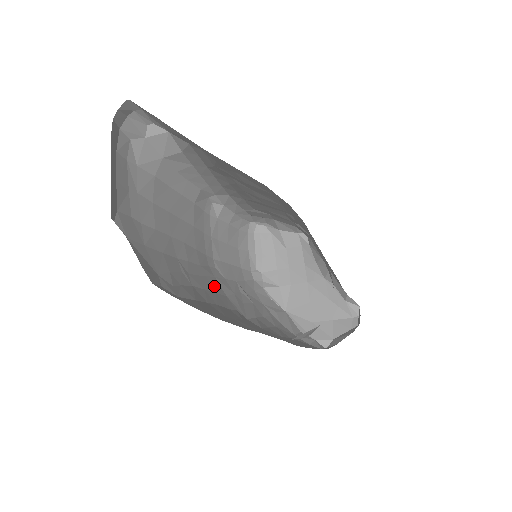
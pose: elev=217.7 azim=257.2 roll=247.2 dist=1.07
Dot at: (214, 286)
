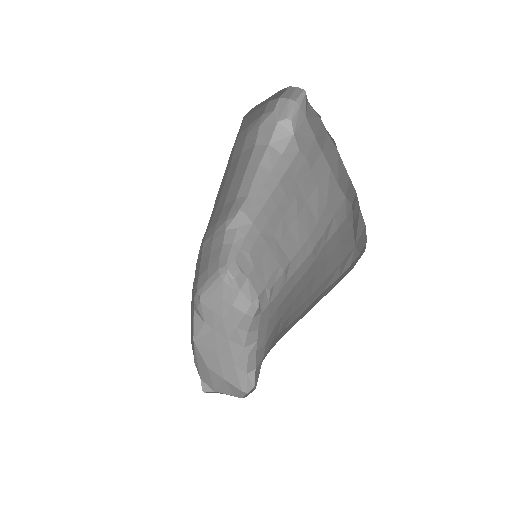
Dot at: occluded
